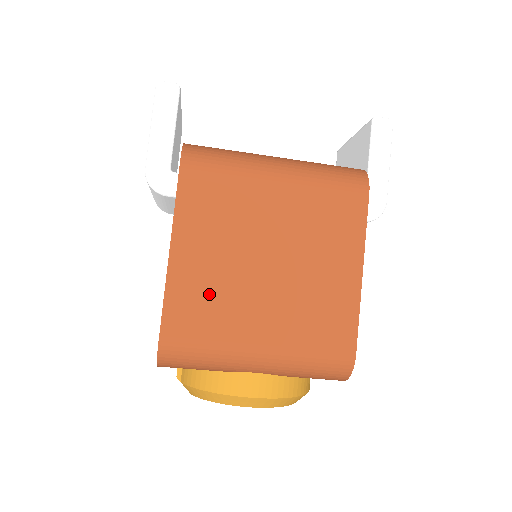
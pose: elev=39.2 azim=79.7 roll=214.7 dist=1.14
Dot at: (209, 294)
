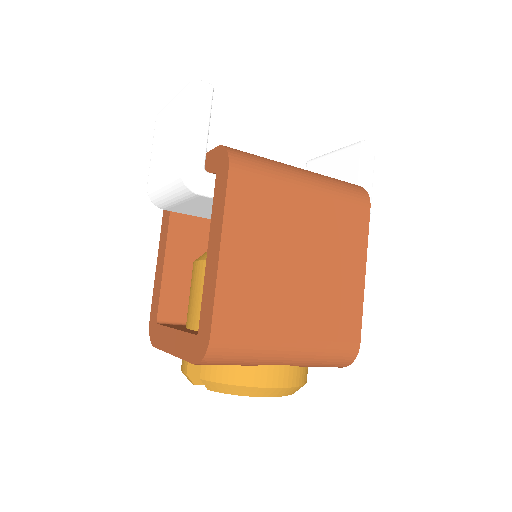
Dot at: (253, 293)
